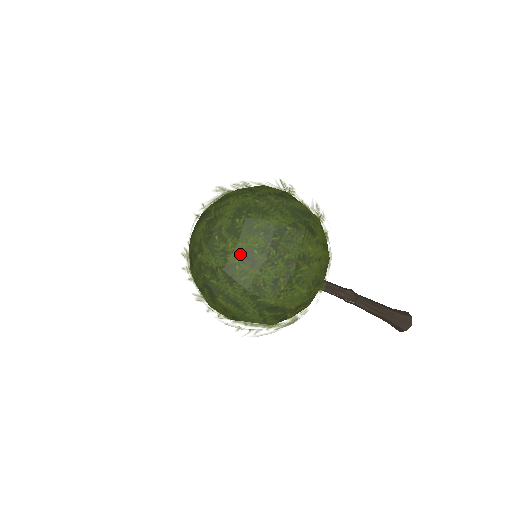
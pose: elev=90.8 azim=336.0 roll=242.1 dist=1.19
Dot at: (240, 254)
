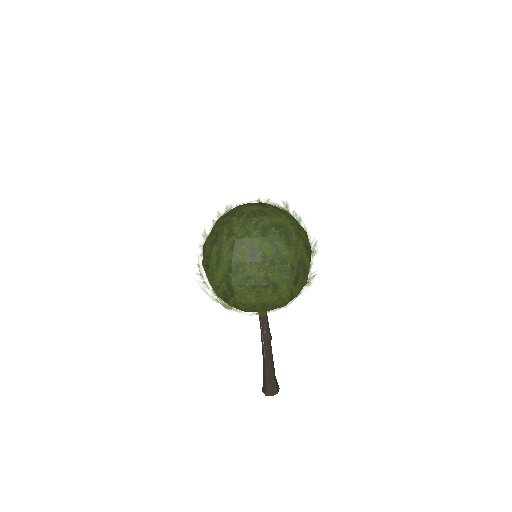
Dot at: (253, 243)
